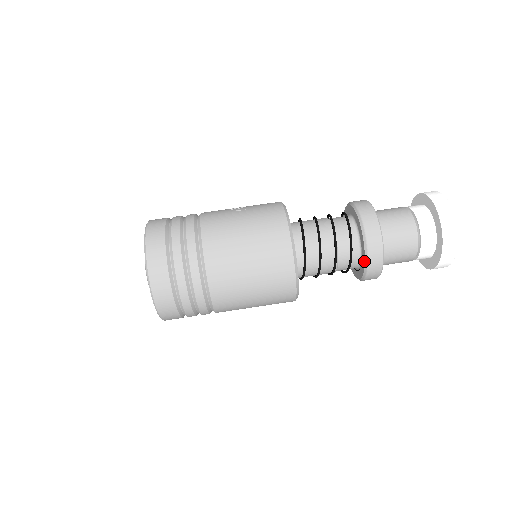
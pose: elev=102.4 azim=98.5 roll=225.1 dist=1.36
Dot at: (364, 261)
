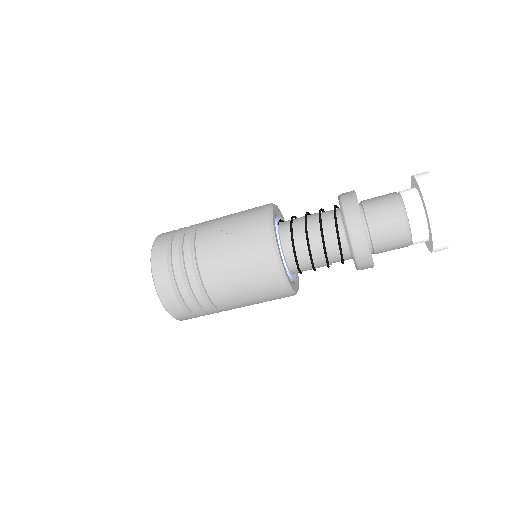
Dot at: occluded
